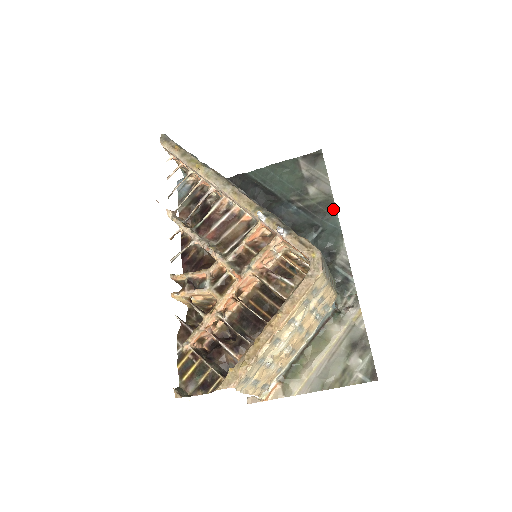
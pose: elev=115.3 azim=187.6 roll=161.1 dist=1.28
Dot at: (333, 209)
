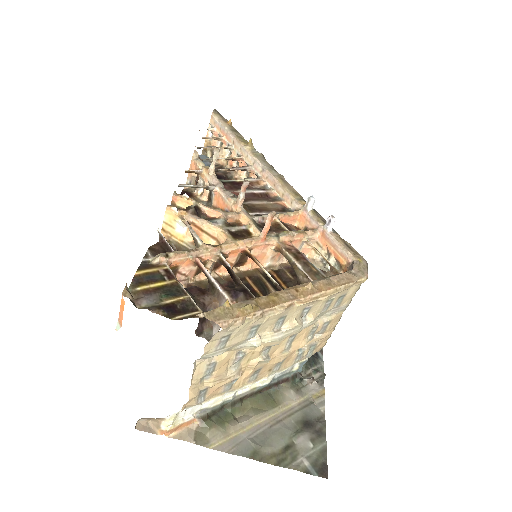
Dot at: occluded
